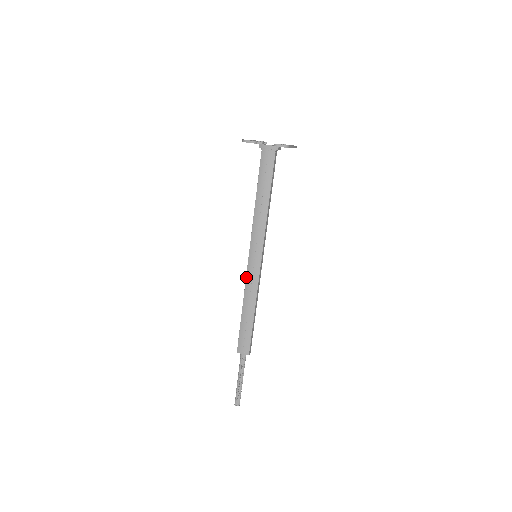
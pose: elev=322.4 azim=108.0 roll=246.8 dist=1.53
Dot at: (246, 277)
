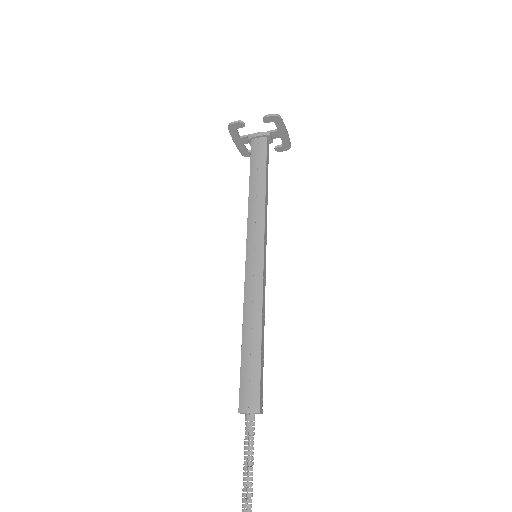
Dot at: (244, 285)
